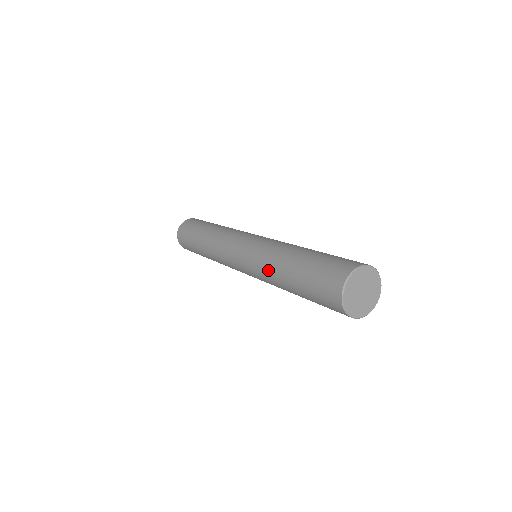
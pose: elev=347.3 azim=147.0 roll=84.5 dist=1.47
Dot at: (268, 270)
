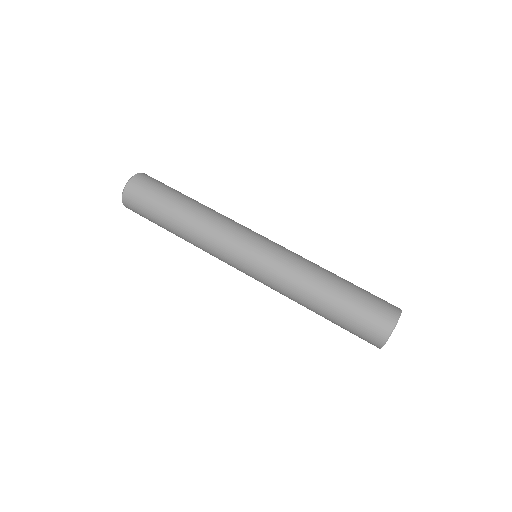
Dot at: (294, 291)
